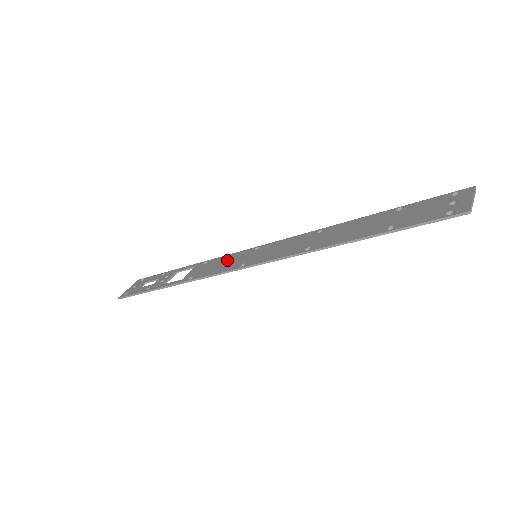
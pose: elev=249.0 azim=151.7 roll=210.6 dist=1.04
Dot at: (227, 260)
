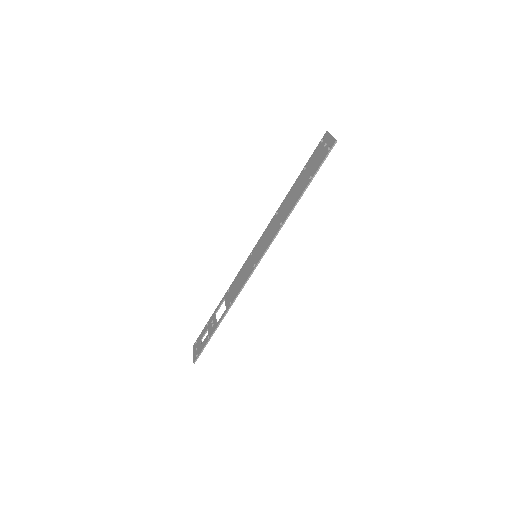
Dot at: (241, 275)
